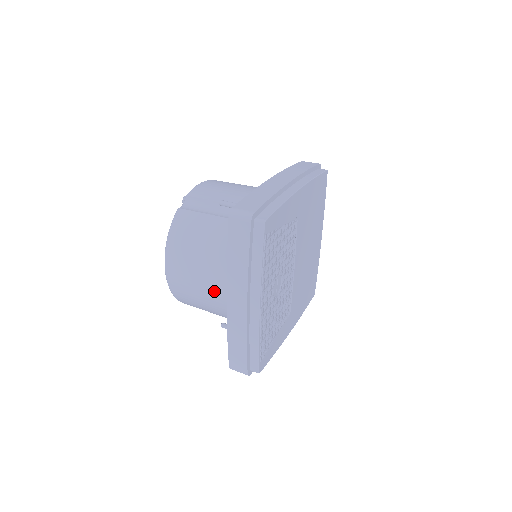
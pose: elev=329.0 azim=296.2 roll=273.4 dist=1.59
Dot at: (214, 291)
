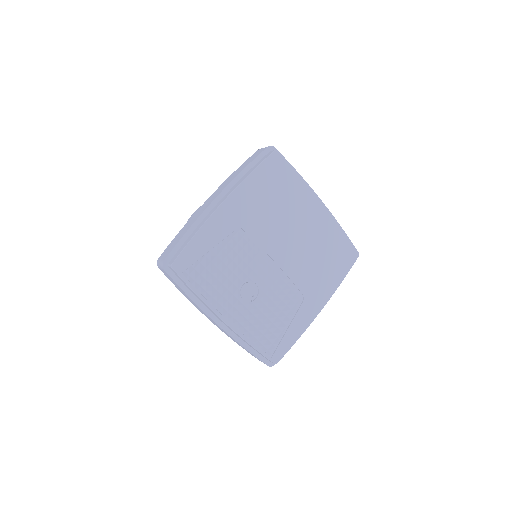
Dot at: occluded
